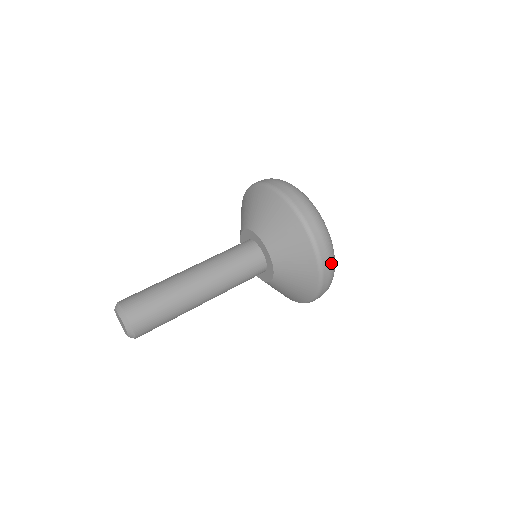
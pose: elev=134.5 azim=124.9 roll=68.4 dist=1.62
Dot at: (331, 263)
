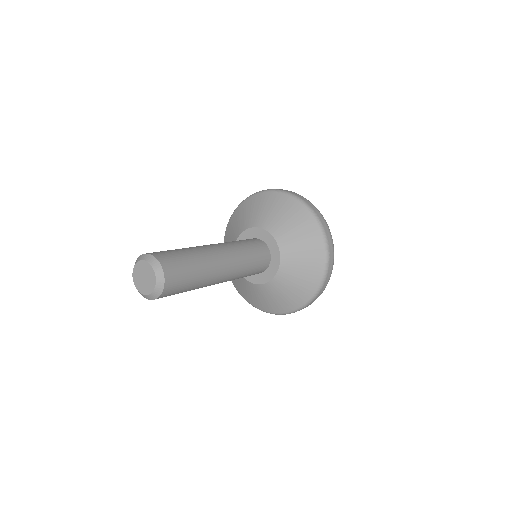
Dot at: (316, 208)
